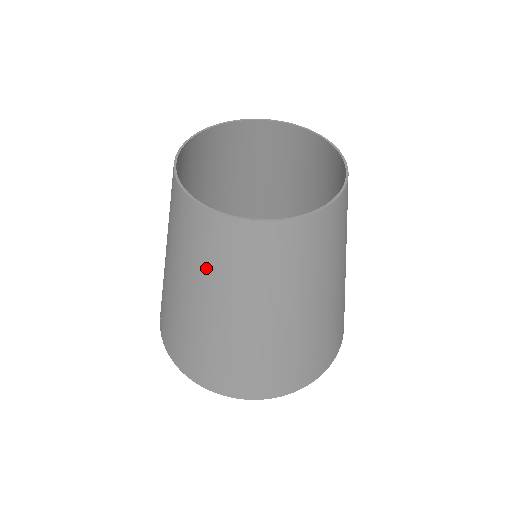
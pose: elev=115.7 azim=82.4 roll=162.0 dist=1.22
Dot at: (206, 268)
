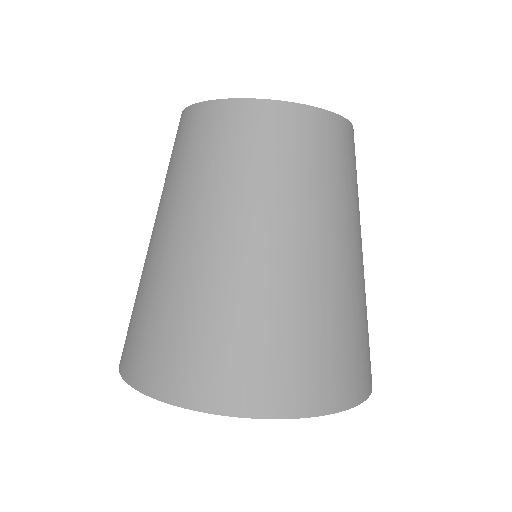
Dot at: (200, 175)
